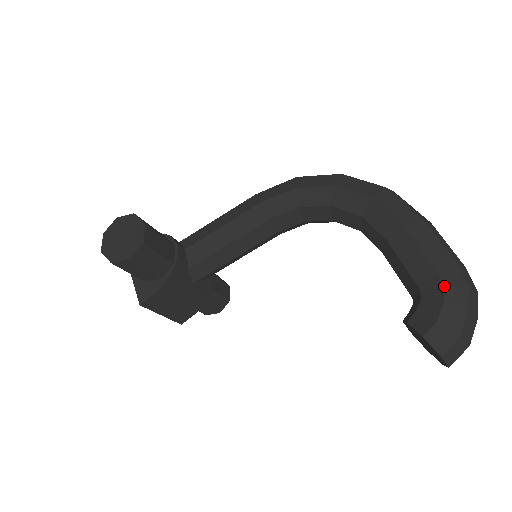
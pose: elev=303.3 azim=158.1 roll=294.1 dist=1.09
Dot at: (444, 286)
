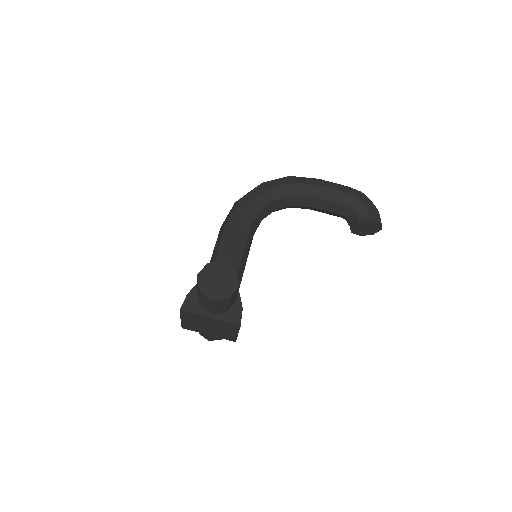
Dot at: (358, 197)
